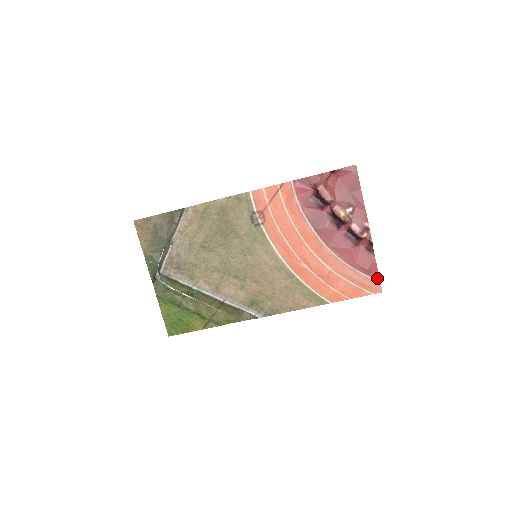
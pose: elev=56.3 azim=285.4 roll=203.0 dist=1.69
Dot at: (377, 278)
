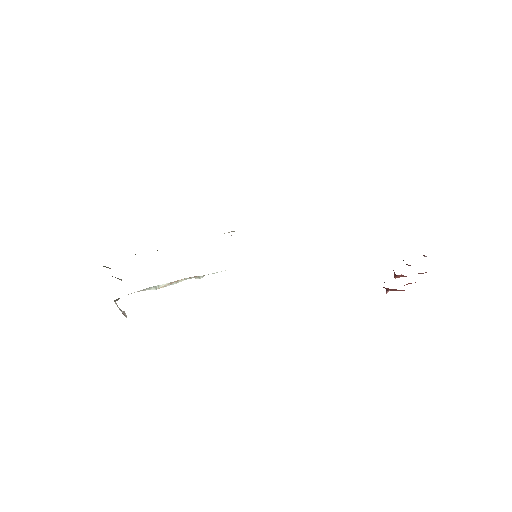
Dot at: occluded
